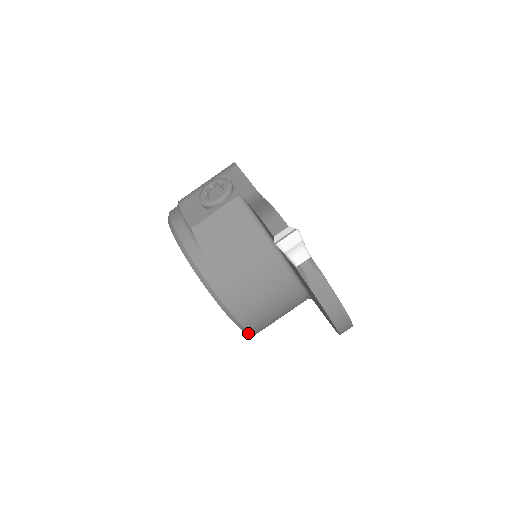
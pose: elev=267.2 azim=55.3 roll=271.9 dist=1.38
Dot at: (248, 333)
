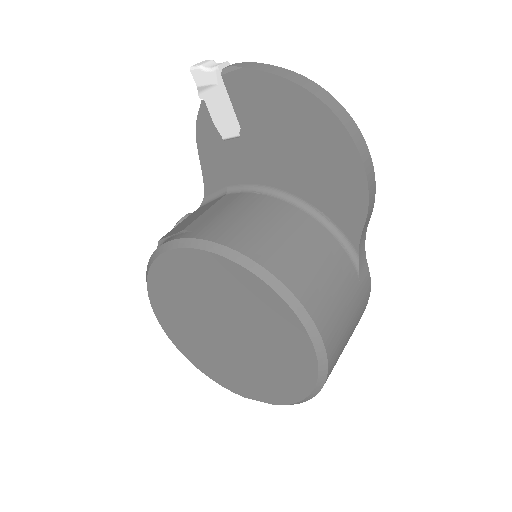
Dot at: (289, 300)
